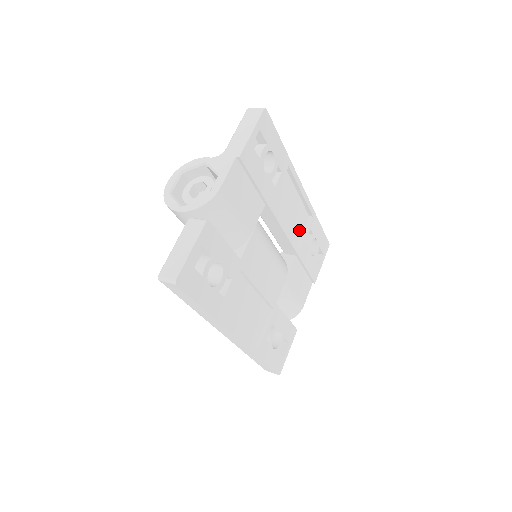
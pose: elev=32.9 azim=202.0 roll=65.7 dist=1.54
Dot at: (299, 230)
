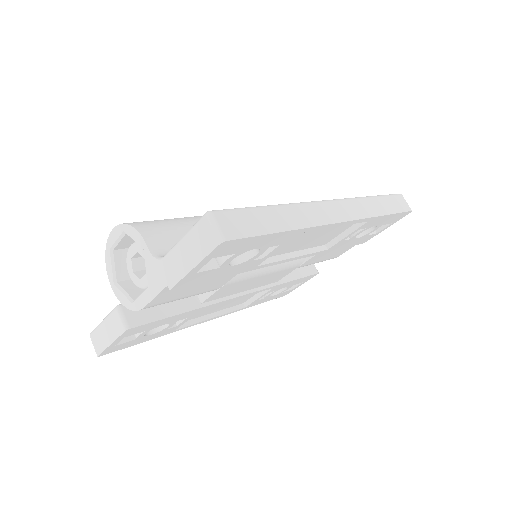
Dot at: (336, 233)
